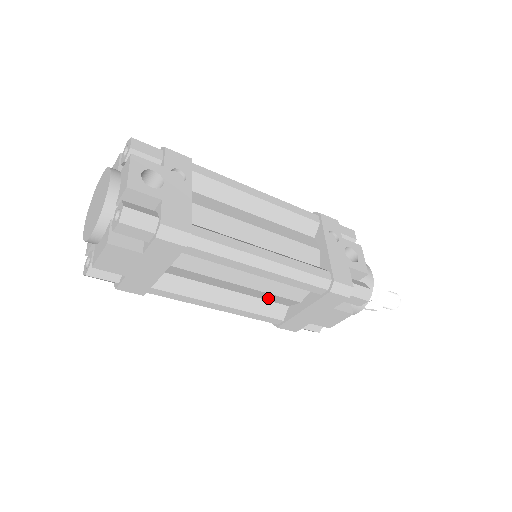
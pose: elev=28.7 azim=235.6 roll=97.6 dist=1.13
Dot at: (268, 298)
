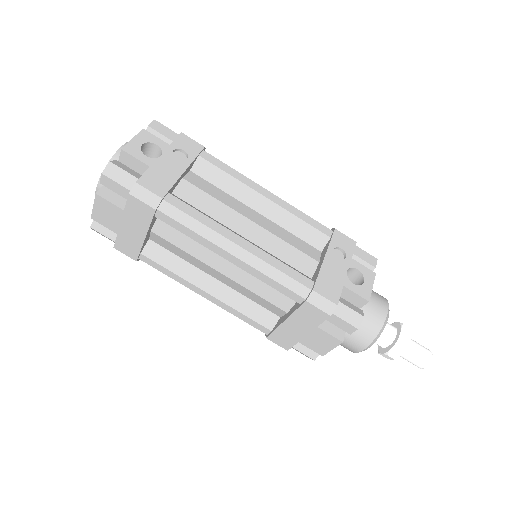
Dot at: (255, 299)
